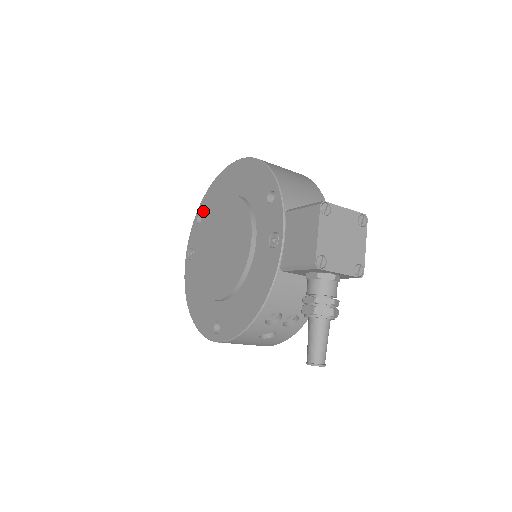
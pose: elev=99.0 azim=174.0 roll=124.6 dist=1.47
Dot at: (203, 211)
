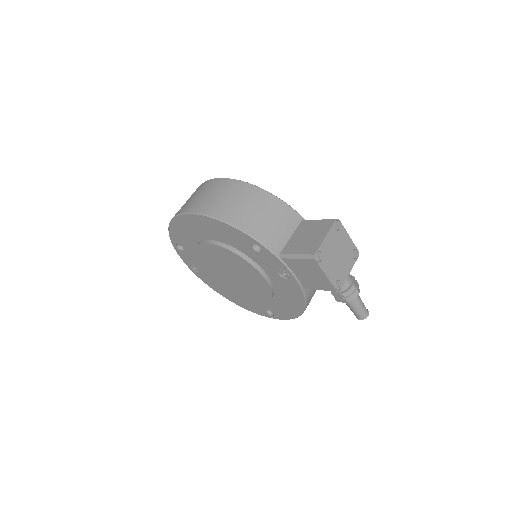
Dot at: (179, 243)
